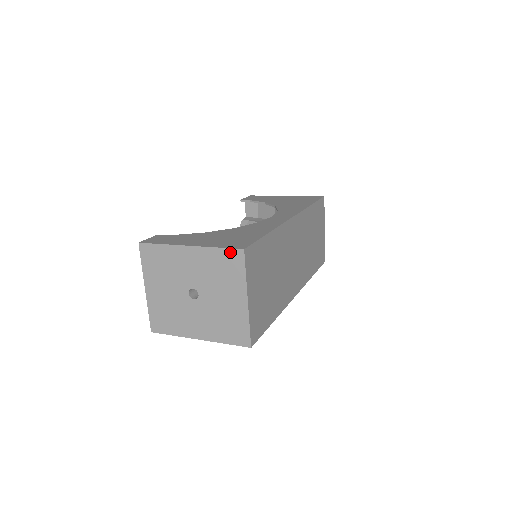
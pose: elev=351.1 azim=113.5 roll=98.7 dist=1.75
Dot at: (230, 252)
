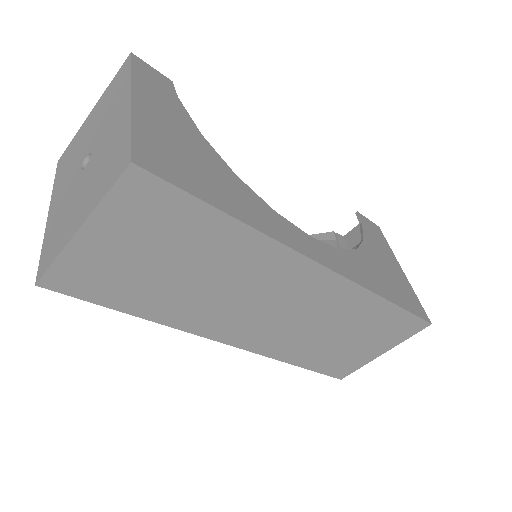
Dot at: (127, 149)
